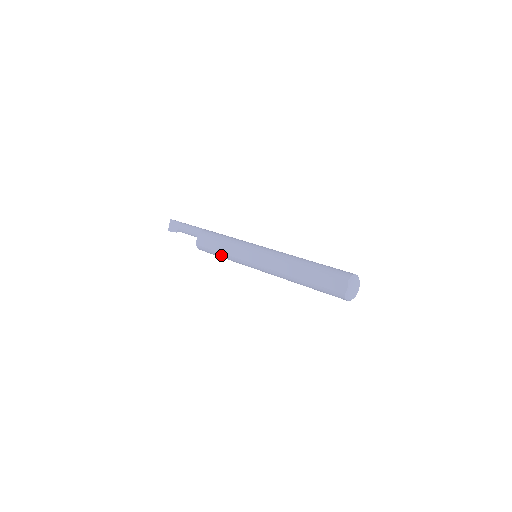
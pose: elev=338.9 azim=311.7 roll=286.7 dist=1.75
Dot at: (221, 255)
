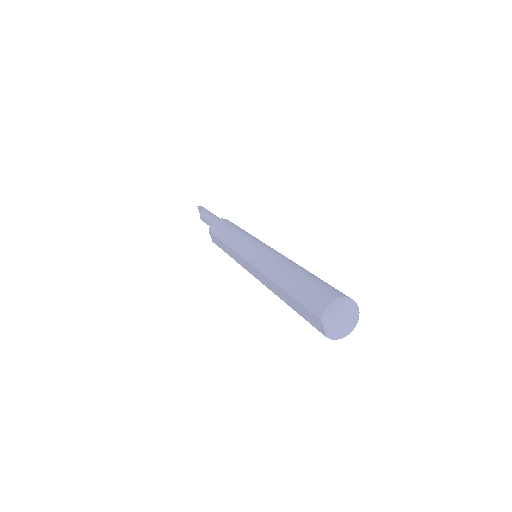
Dot at: occluded
